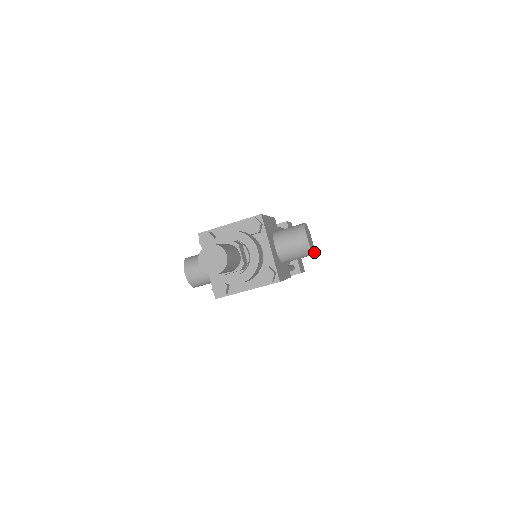
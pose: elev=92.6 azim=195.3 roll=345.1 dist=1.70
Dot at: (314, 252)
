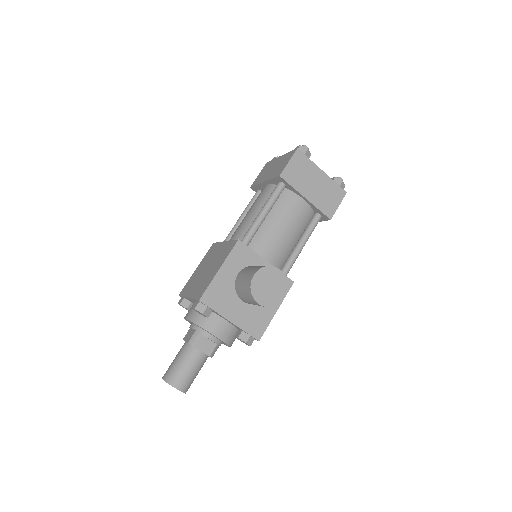
Dot at: (286, 289)
